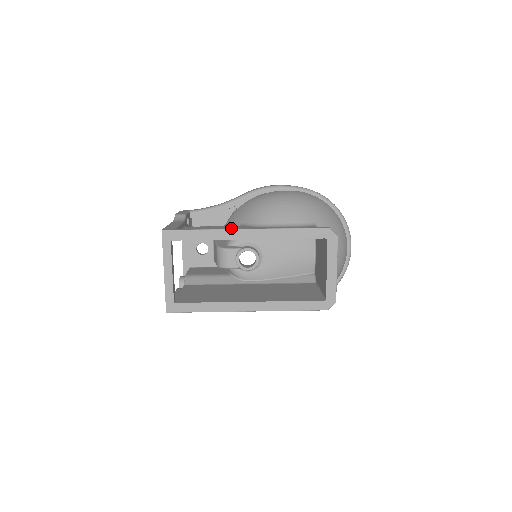
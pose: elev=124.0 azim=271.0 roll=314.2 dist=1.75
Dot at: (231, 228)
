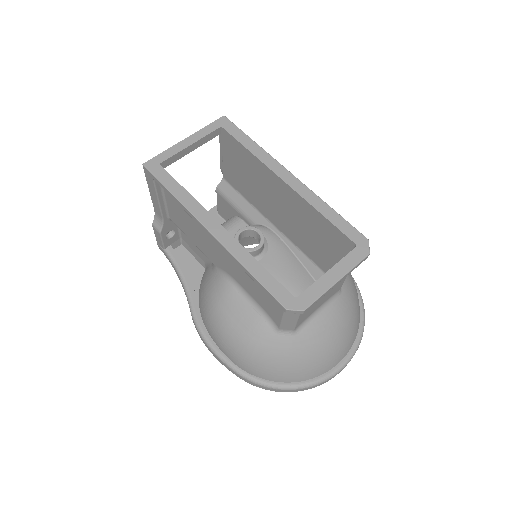
Dot at: (279, 164)
